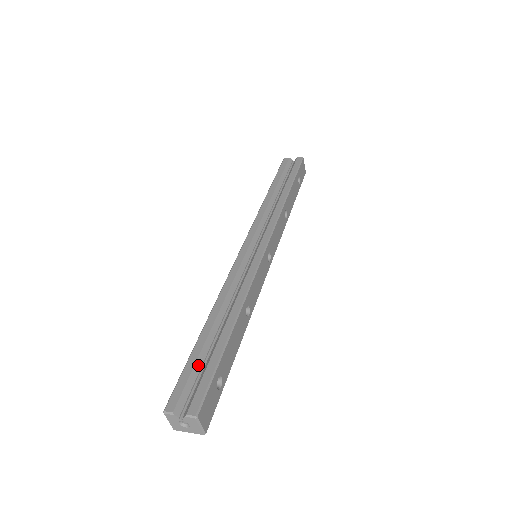
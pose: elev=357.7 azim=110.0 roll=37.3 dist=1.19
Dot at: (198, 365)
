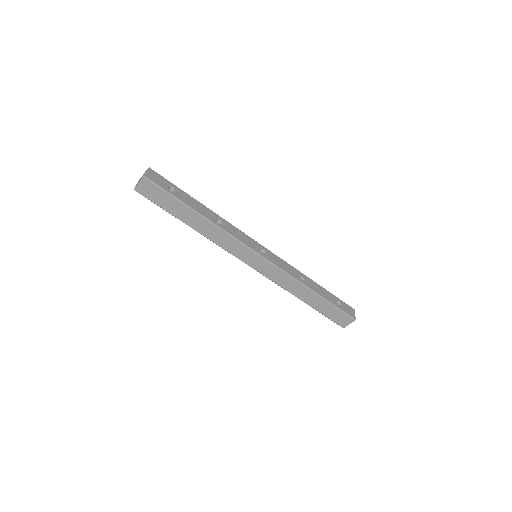
Dot at: occluded
